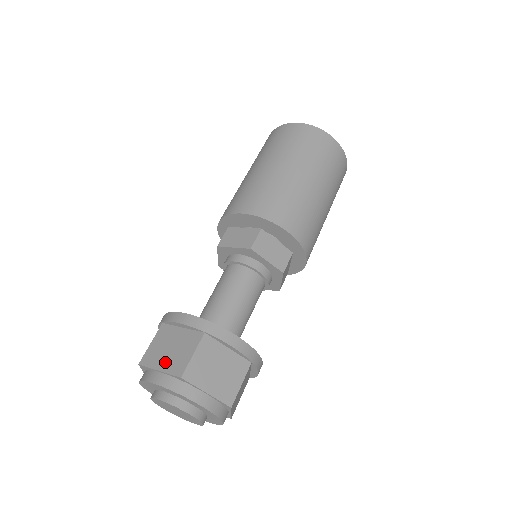
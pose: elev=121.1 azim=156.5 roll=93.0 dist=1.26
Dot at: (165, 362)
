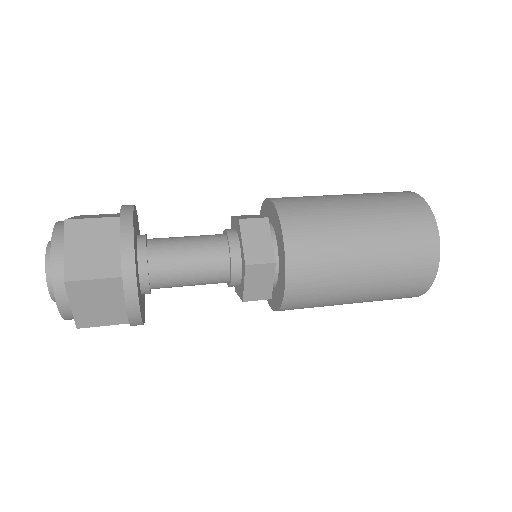
Dot at: (81, 217)
